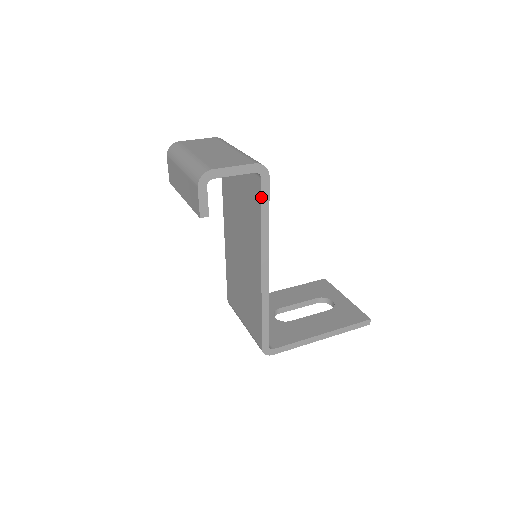
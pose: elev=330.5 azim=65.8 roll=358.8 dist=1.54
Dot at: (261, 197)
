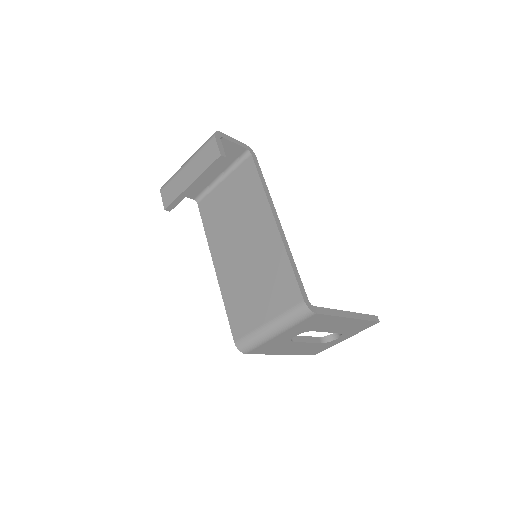
Dot at: (255, 166)
